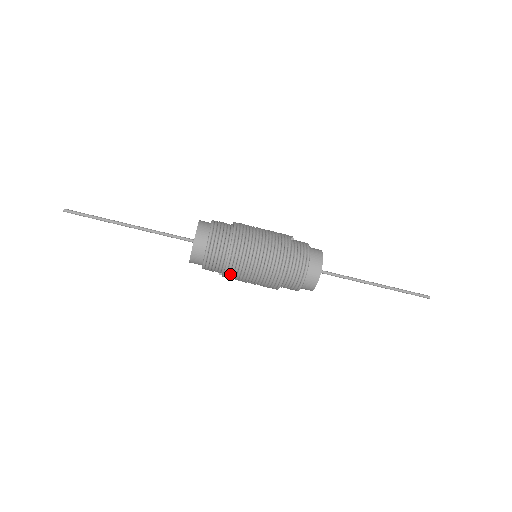
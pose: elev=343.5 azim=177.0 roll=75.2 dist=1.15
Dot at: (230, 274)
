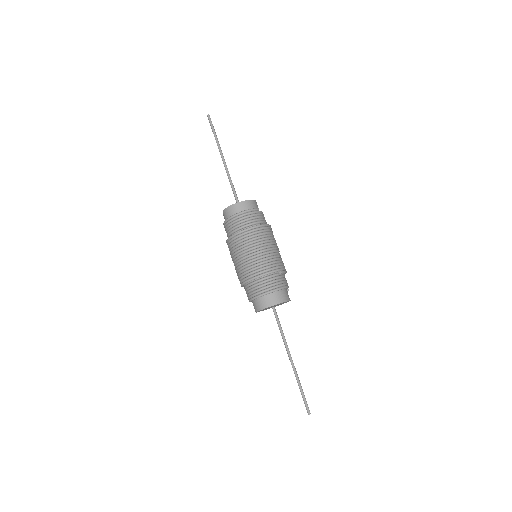
Dot at: (228, 244)
